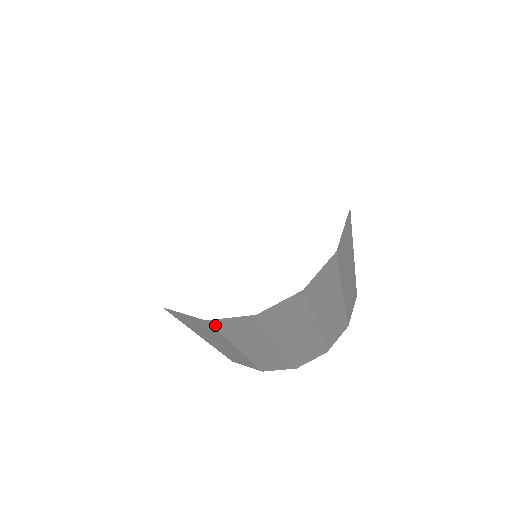
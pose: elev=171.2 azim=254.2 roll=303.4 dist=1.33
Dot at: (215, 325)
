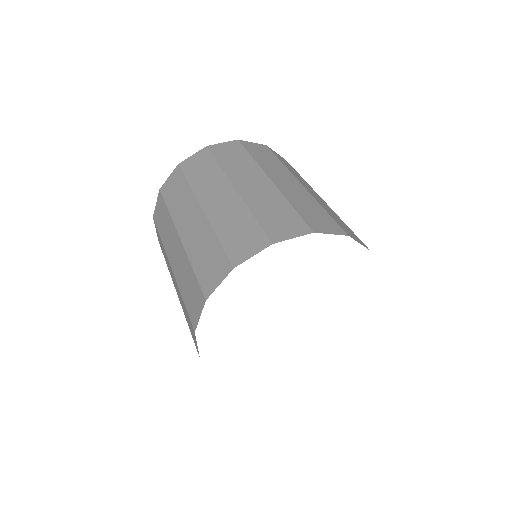
Dot at: occluded
